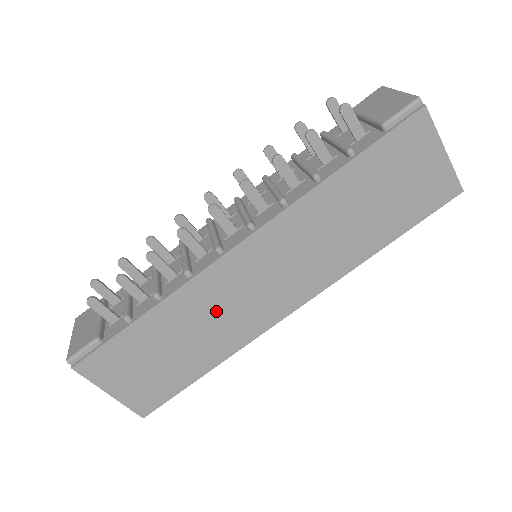
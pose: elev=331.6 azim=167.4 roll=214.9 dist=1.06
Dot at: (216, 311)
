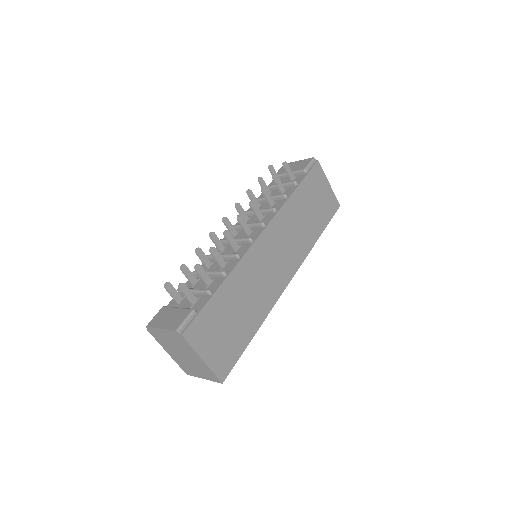
Dot at: (255, 282)
